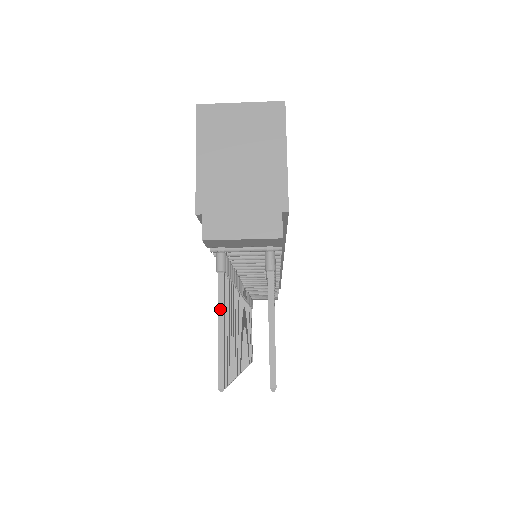
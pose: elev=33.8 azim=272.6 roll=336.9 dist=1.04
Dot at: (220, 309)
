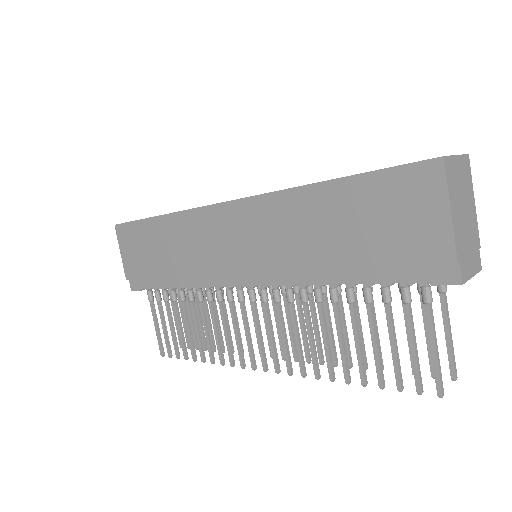
Dot at: (435, 334)
